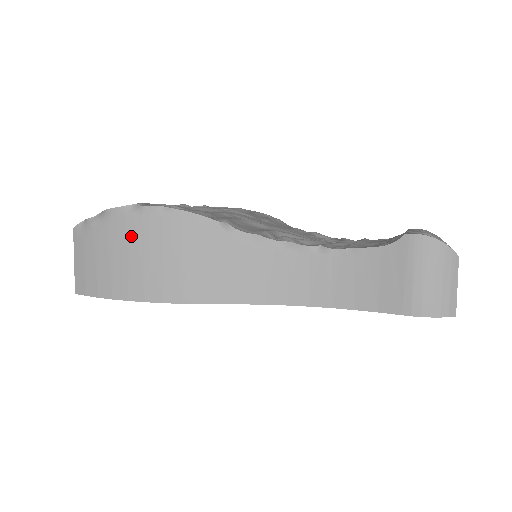
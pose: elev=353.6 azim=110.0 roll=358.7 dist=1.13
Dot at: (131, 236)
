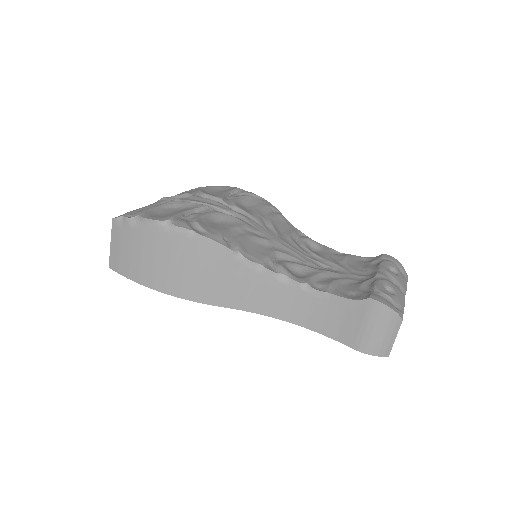
Dot at: (161, 245)
